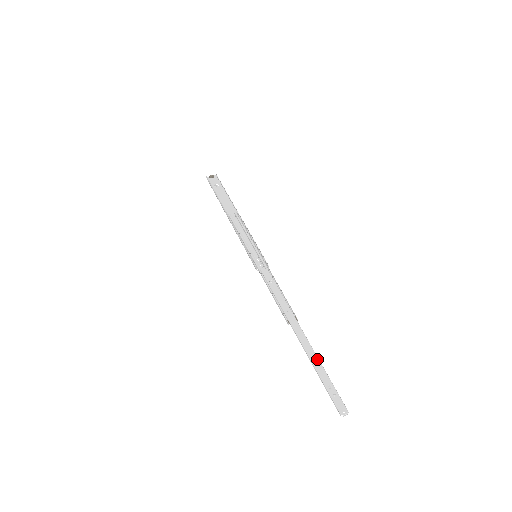
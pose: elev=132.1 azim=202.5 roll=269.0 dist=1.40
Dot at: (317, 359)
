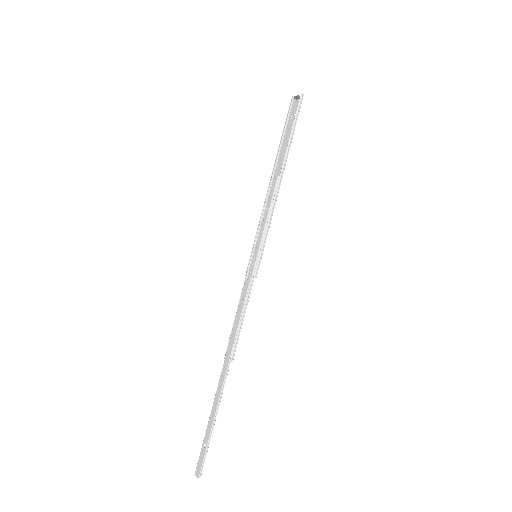
Dot at: (214, 413)
